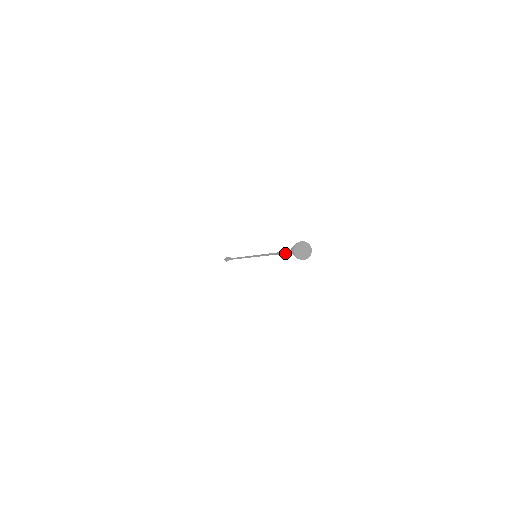
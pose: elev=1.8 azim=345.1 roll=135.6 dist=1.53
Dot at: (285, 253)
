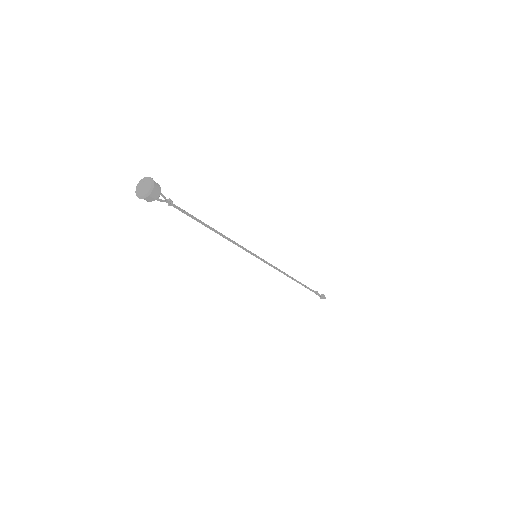
Dot at: occluded
